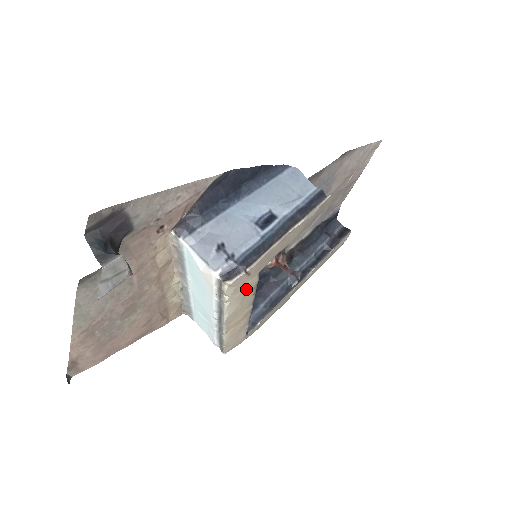
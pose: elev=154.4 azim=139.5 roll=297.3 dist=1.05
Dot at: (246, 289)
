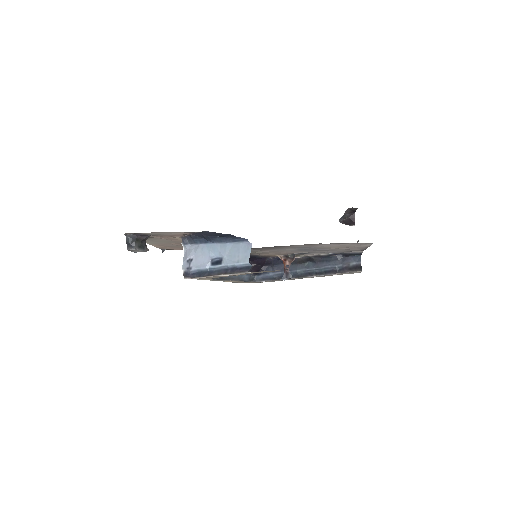
Dot at: occluded
